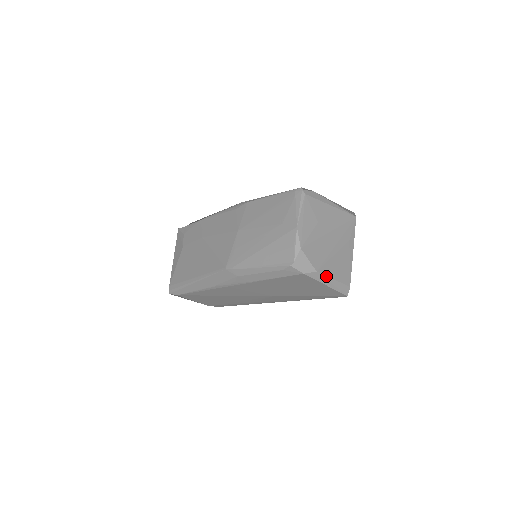
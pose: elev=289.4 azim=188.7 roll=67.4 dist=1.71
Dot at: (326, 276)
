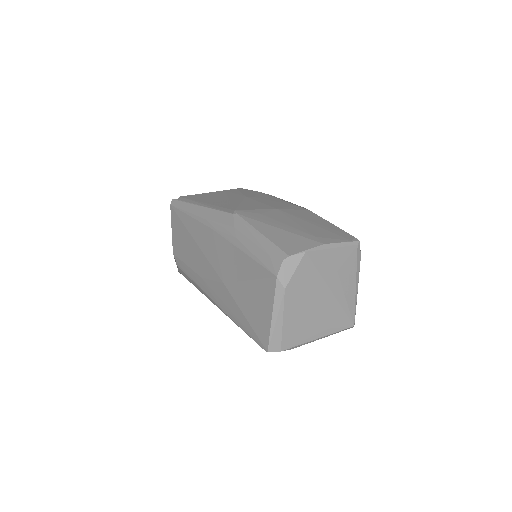
Dot at: (287, 305)
